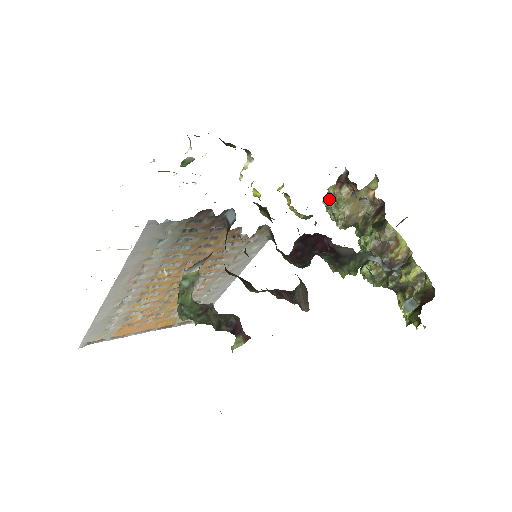
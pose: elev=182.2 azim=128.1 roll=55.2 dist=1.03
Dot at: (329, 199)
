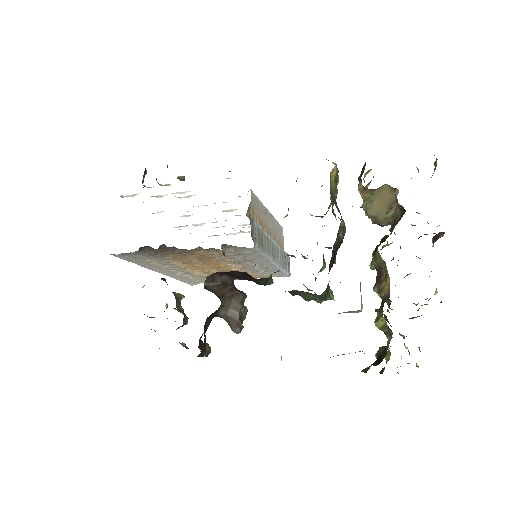
Dot at: occluded
